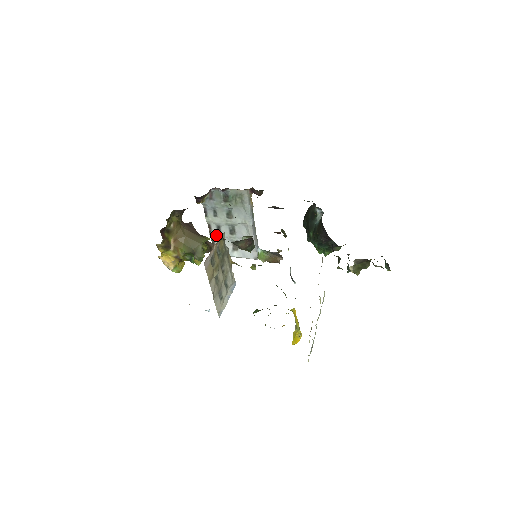
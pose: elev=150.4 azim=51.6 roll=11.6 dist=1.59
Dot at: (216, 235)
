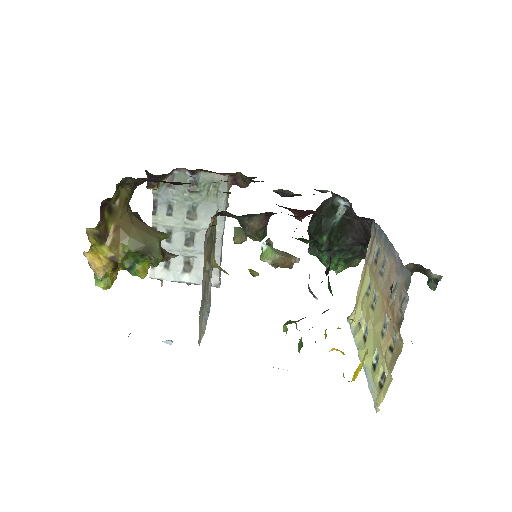
Dot at: (162, 246)
